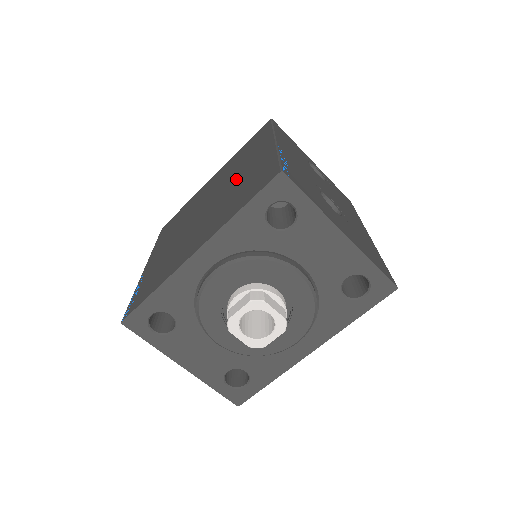
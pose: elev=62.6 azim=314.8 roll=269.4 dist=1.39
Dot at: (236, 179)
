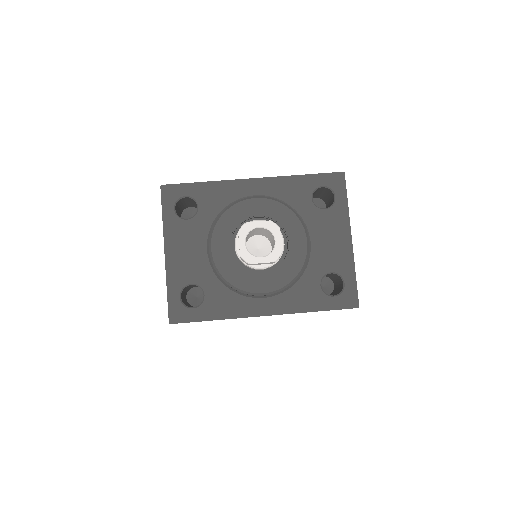
Dot at: occluded
